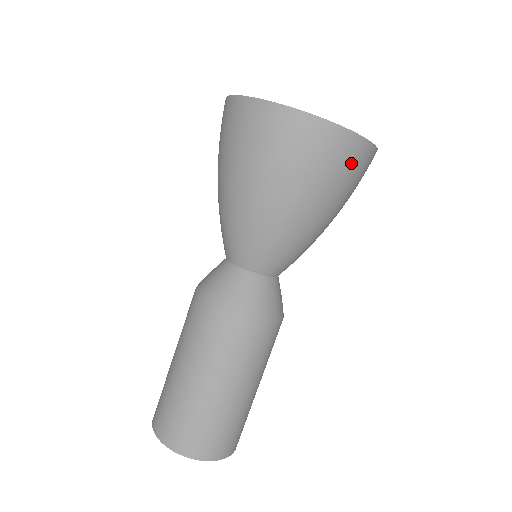
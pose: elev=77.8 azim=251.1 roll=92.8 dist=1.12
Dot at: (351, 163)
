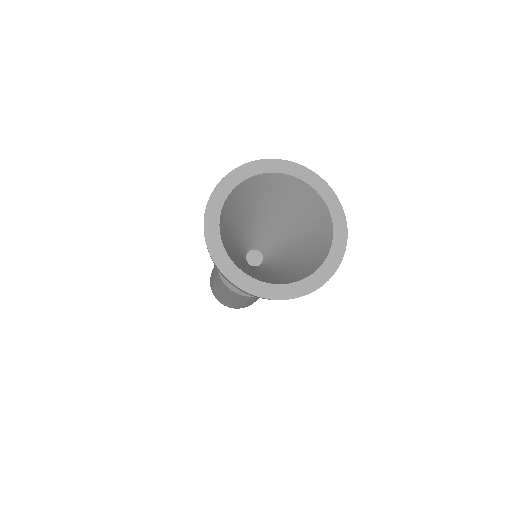
Dot at: occluded
